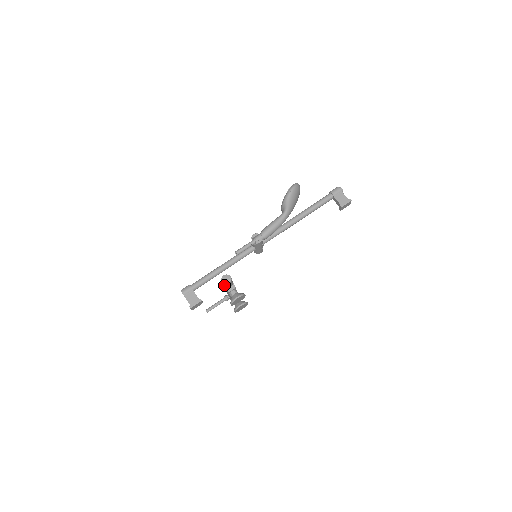
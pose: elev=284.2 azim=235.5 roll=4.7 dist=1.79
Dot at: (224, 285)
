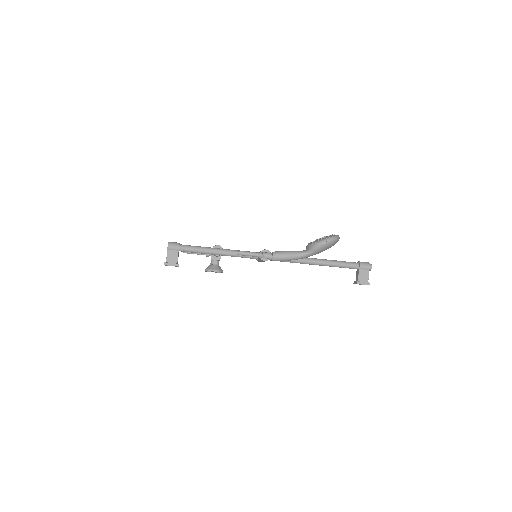
Dot at: occluded
